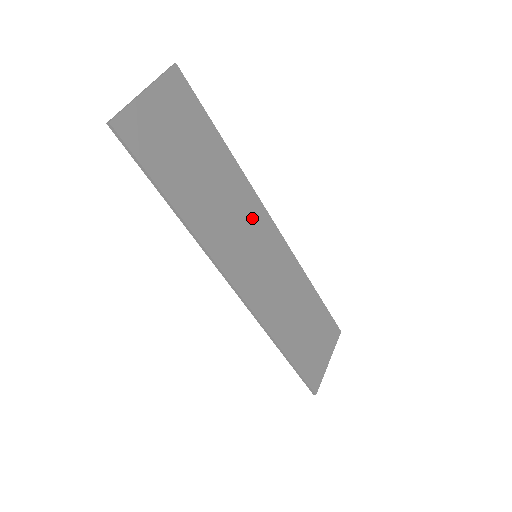
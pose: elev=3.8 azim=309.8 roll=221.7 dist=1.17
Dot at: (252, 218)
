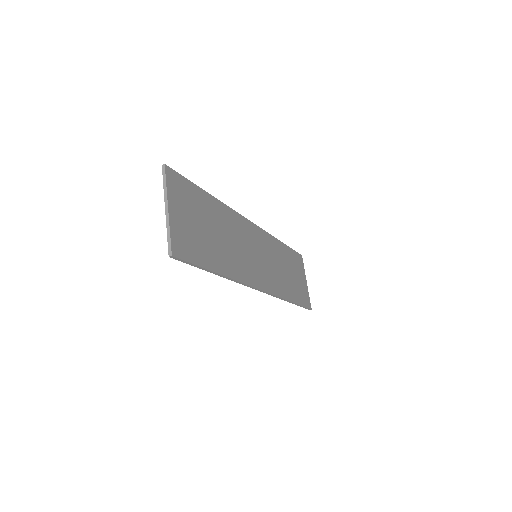
Dot at: (243, 232)
